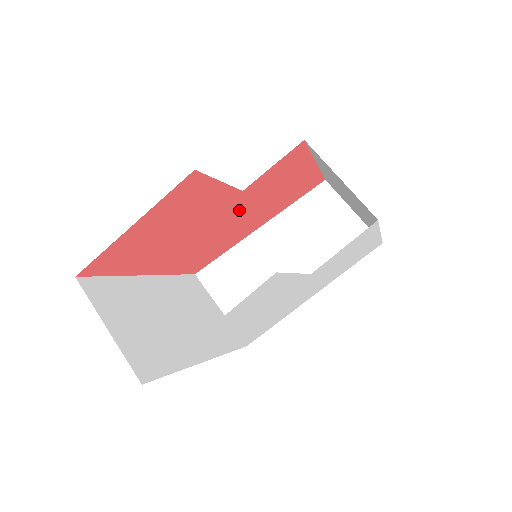
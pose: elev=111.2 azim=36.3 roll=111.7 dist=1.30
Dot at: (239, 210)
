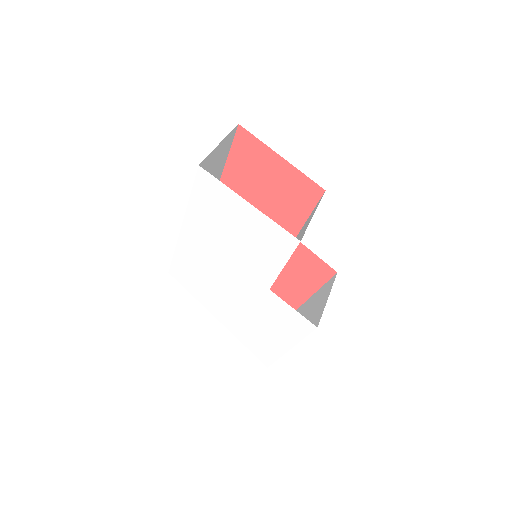
Dot at: occluded
